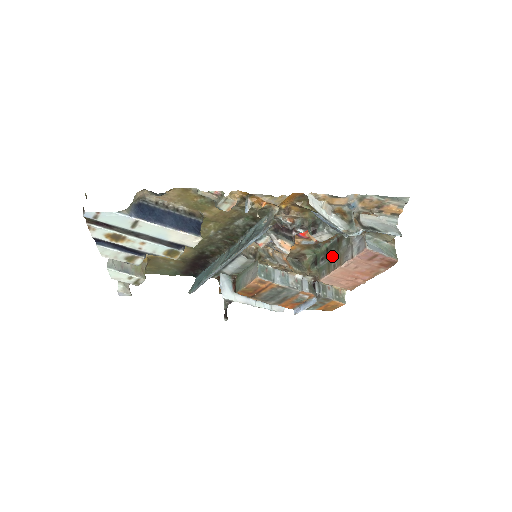
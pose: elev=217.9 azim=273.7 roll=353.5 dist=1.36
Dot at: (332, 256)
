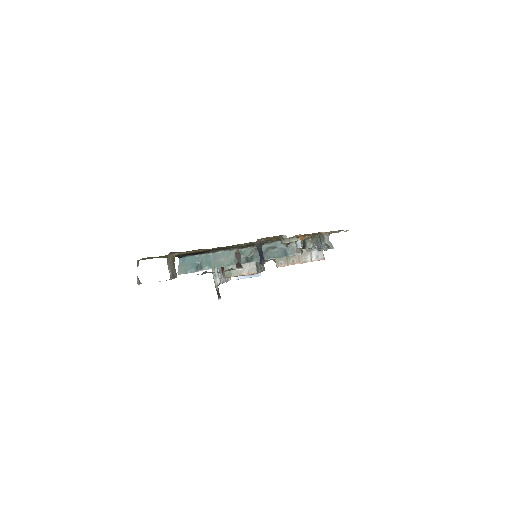
Dot at: occluded
